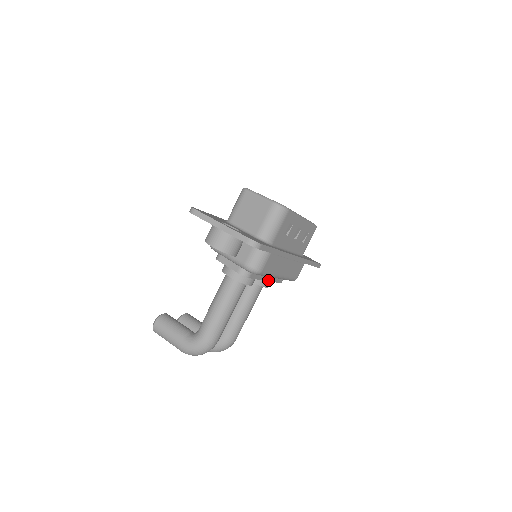
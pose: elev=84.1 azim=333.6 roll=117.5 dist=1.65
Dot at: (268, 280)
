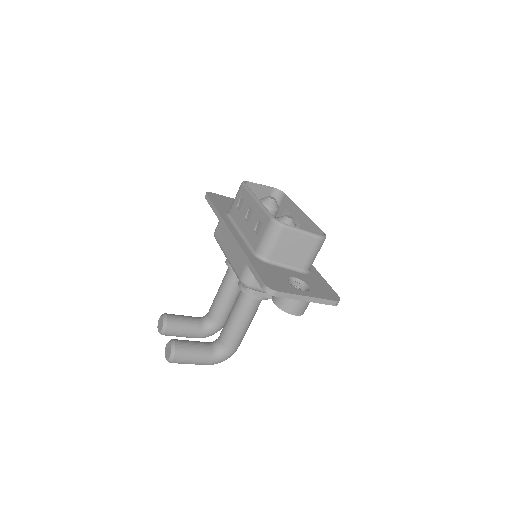
Dot at: occluded
